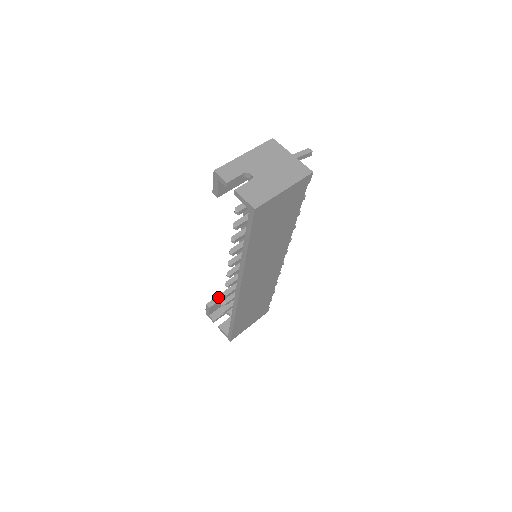
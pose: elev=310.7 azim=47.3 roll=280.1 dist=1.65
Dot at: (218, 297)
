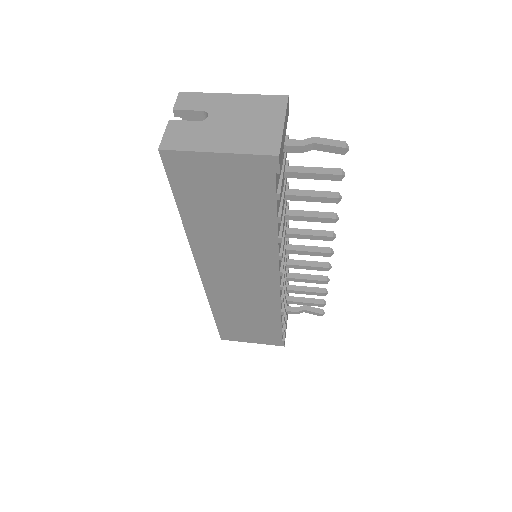
Dot at: occluded
